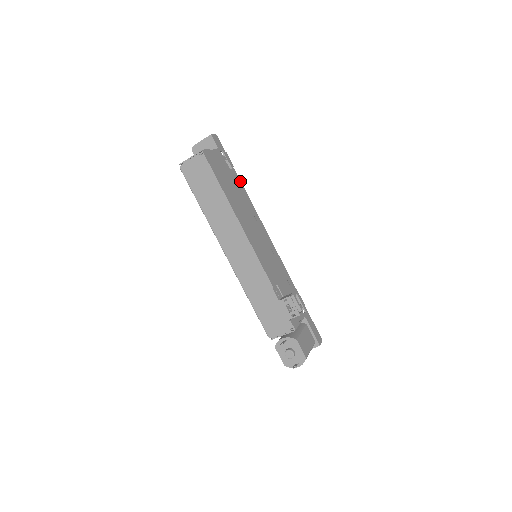
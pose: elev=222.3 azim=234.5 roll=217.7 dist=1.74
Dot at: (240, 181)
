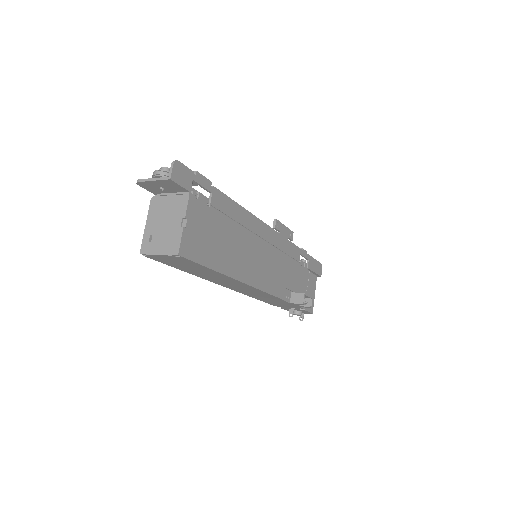
Dot at: (225, 196)
